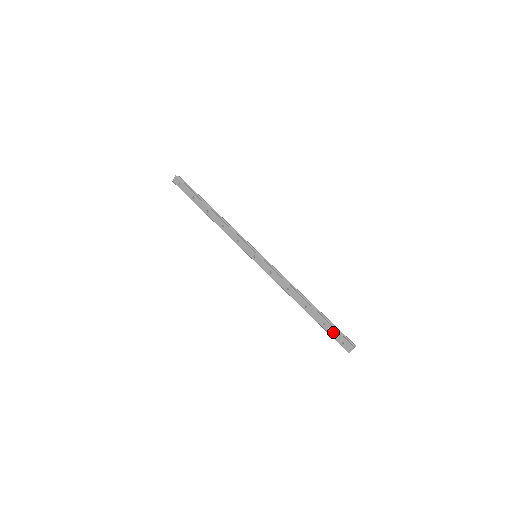
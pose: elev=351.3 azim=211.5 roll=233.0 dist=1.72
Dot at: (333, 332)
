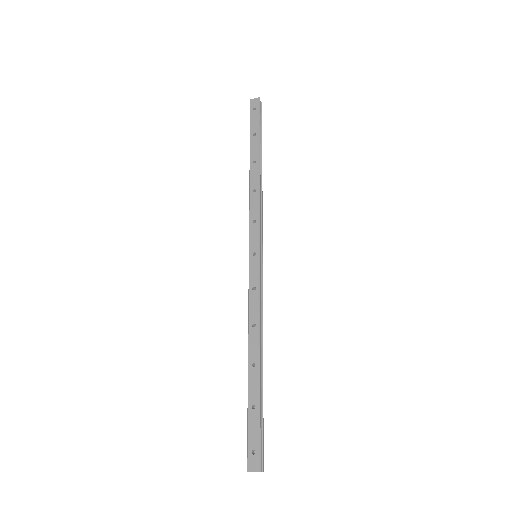
Dot at: (255, 427)
